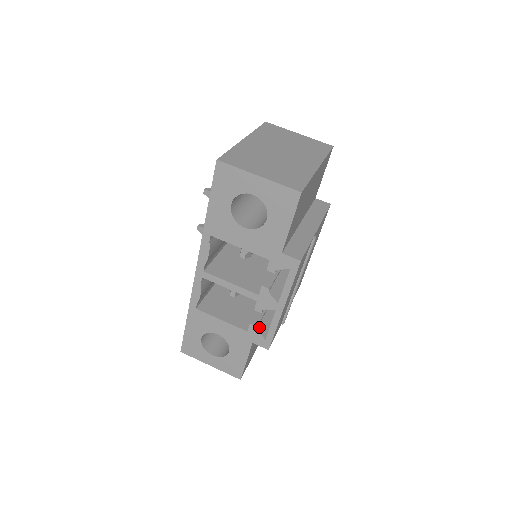
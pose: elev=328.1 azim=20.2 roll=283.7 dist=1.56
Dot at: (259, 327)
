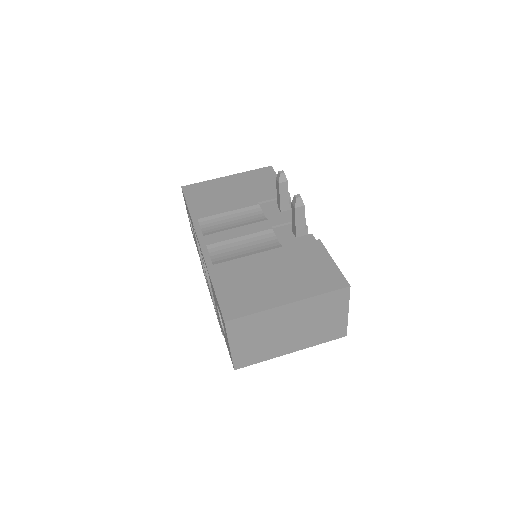
Dot at: occluded
